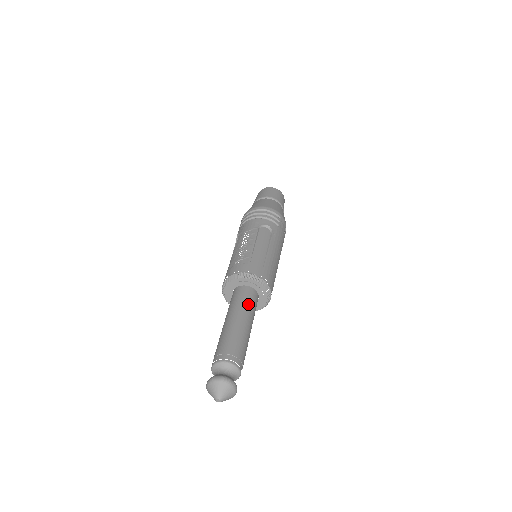
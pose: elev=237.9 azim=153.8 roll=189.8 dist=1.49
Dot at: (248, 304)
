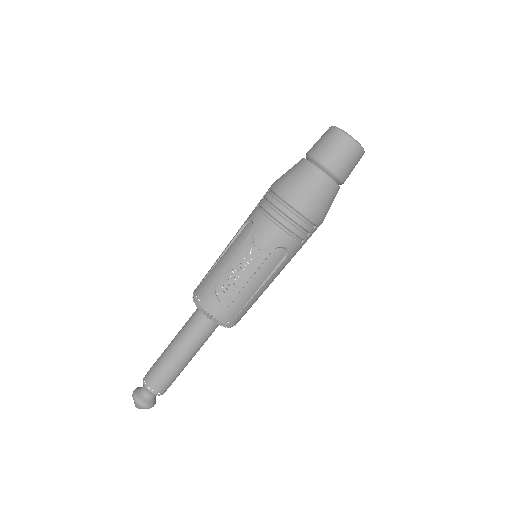
Dot at: (203, 340)
